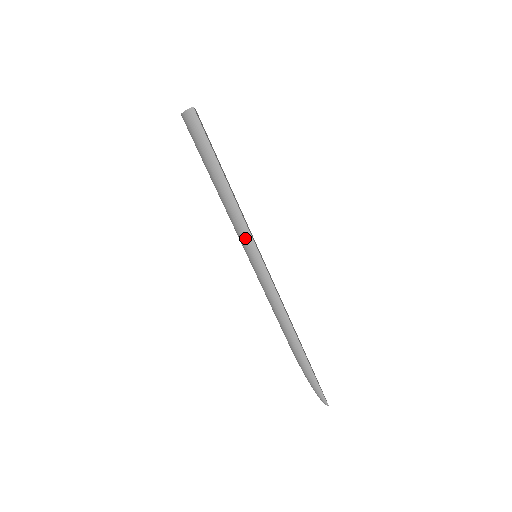
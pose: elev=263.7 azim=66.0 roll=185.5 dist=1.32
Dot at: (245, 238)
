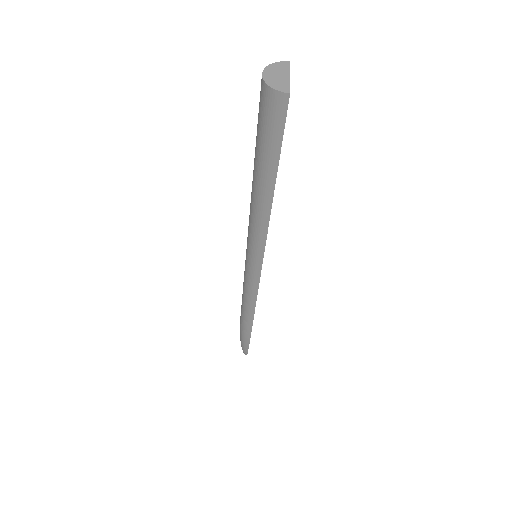
Dot at: (255, 249)
